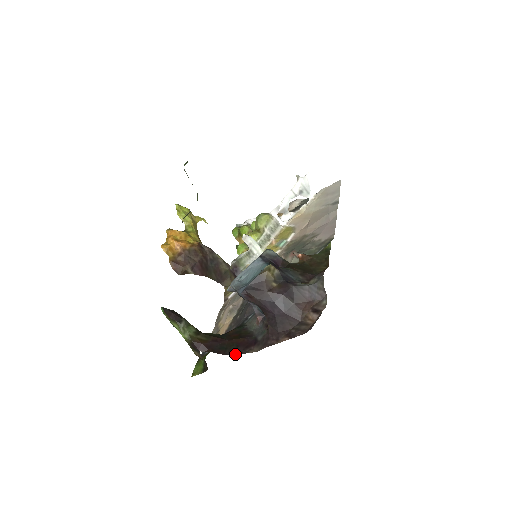
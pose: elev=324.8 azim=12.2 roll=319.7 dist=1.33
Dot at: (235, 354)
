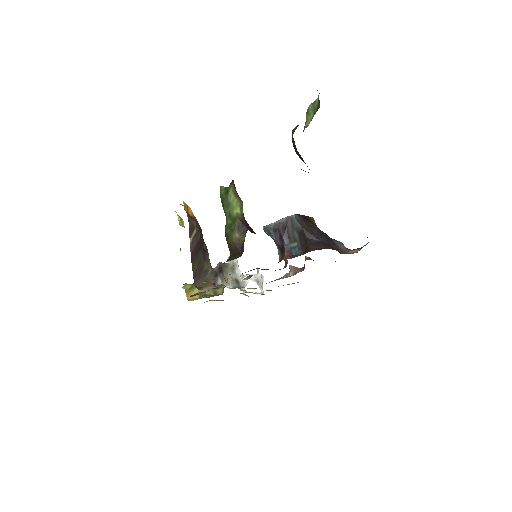
Dot at: occluded
